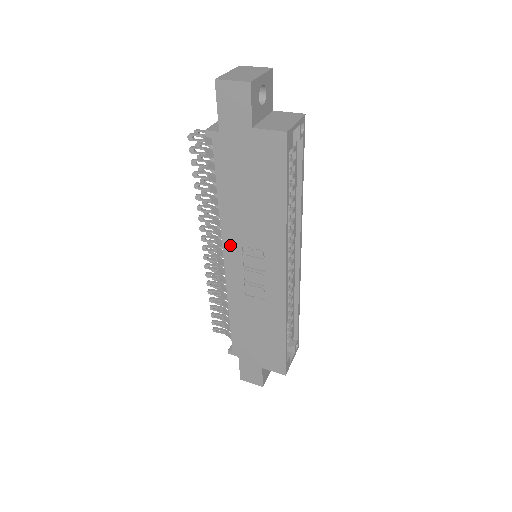
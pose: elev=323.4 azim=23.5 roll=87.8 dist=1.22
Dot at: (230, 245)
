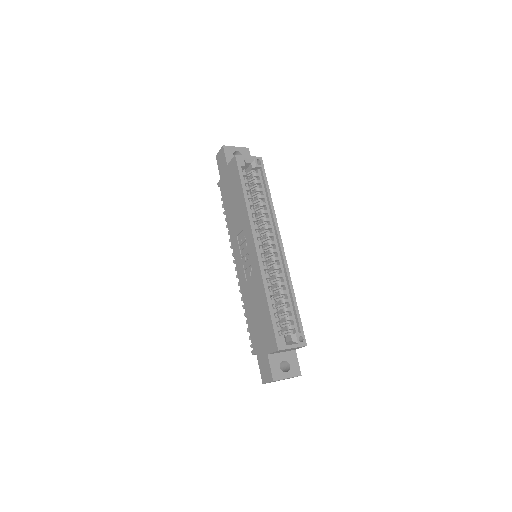
Dot at: (235, 246)
